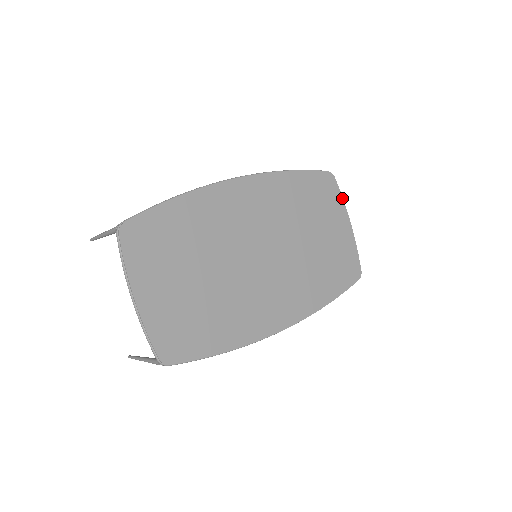
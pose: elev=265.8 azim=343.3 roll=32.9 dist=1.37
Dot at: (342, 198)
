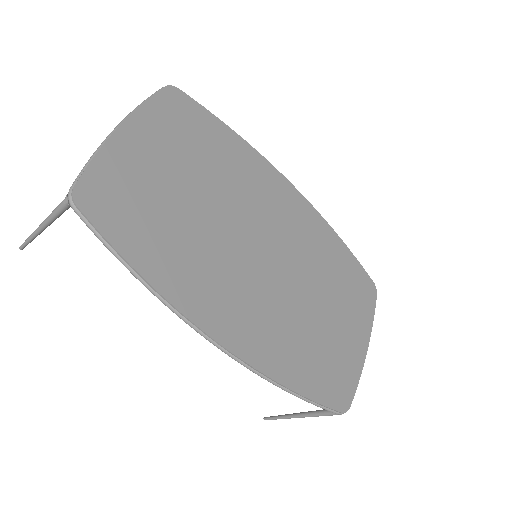
Dot at: (373, 318)
